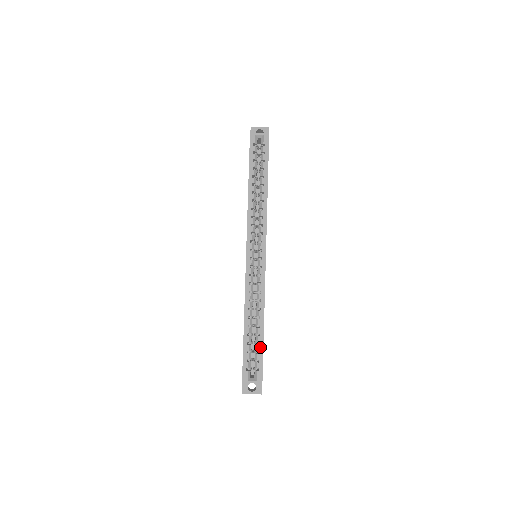
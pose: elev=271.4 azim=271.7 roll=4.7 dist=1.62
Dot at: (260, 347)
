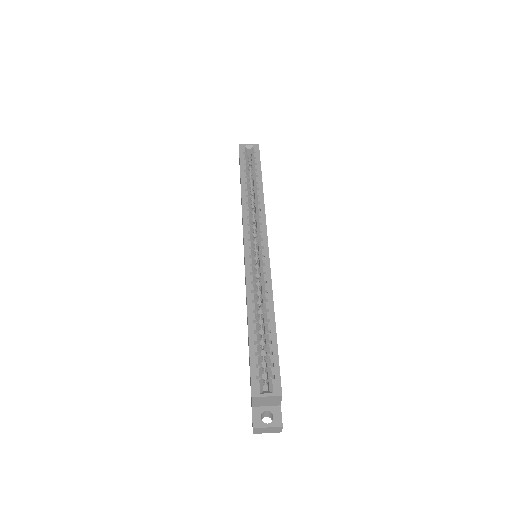
Dot at: (273, 346)
